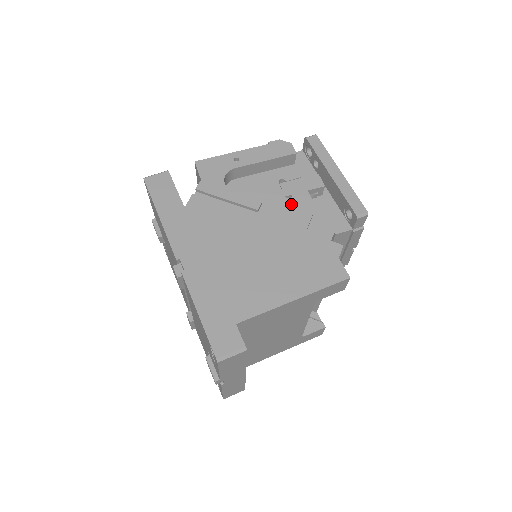
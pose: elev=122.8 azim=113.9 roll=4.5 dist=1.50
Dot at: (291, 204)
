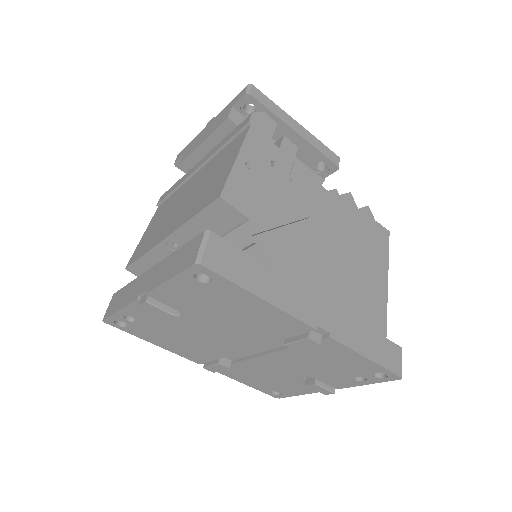
Dot at: (299, 187)
